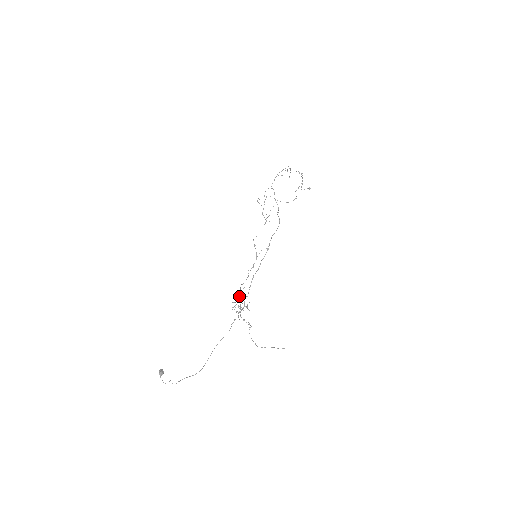
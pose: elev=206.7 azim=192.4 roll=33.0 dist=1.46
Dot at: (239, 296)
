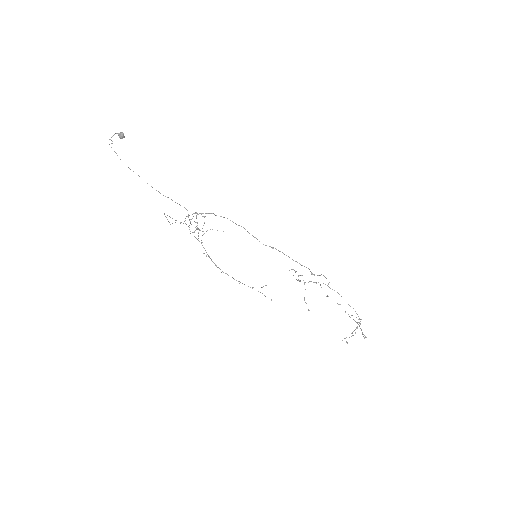
Dot at: occluded
